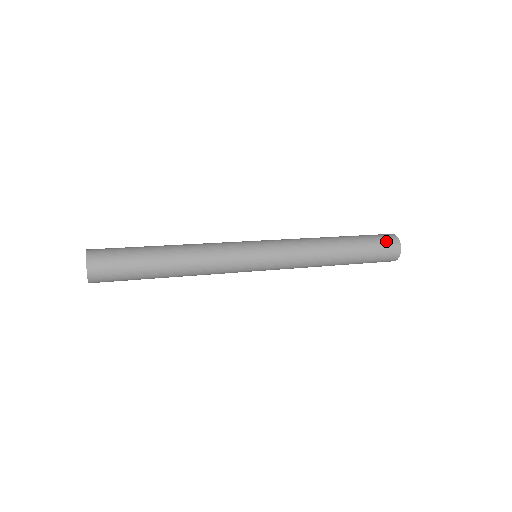
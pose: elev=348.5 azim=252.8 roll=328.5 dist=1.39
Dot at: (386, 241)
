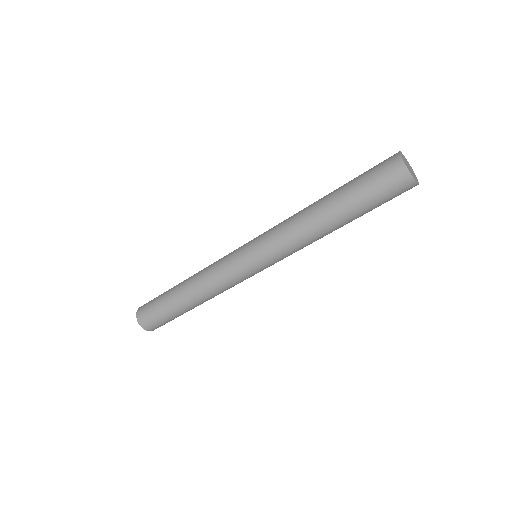
Dot at: occluded
